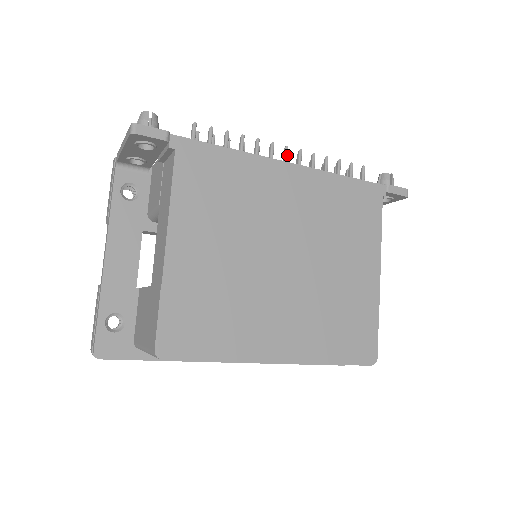
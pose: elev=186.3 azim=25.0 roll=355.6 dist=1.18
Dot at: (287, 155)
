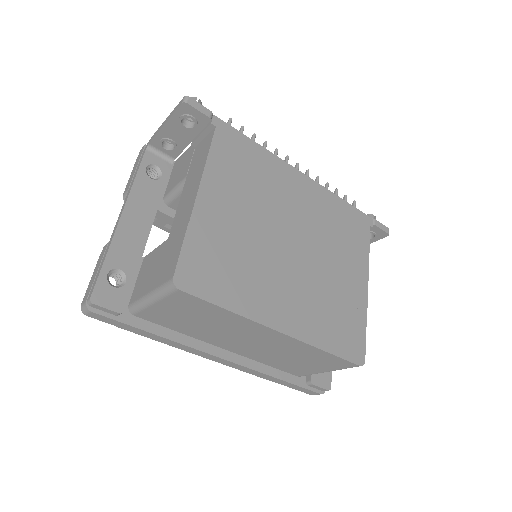
Dot at: (298, 169)
